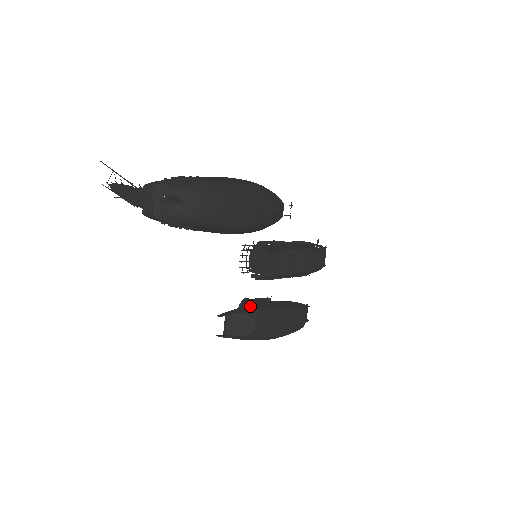
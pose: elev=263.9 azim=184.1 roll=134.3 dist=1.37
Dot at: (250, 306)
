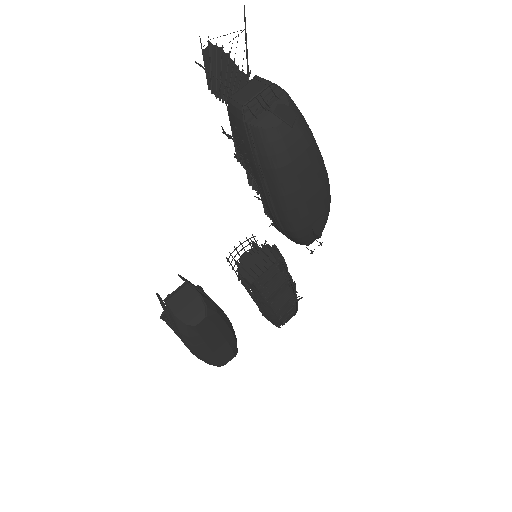
Dot at: occluded
